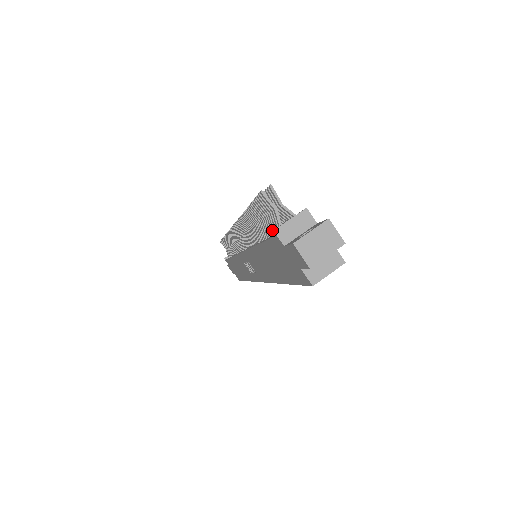
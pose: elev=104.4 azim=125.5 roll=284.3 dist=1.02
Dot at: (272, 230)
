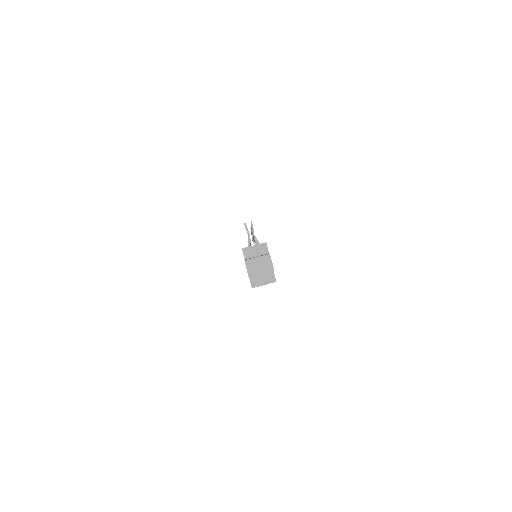
Dot at: occluded
